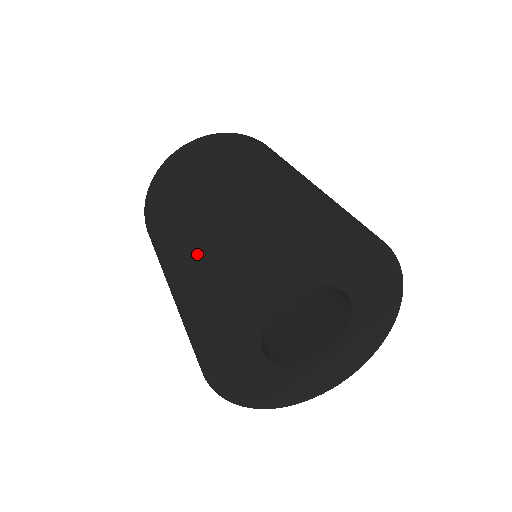
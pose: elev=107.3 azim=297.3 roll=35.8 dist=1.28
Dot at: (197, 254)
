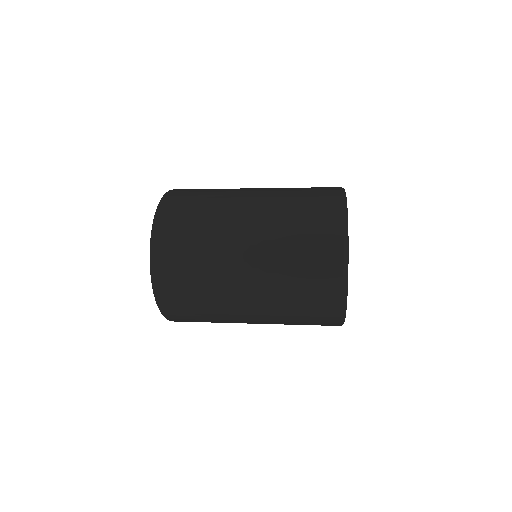
Dot at: (295, 278)
